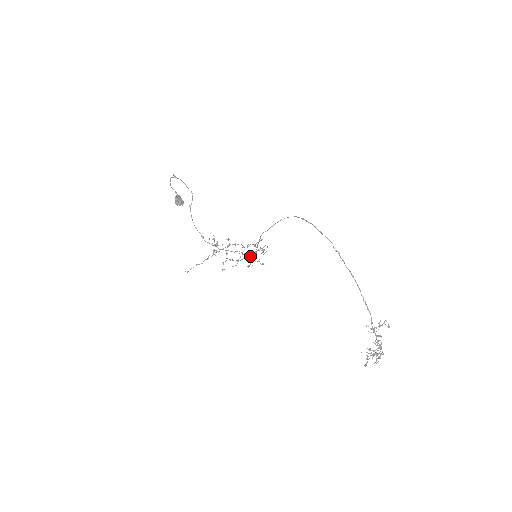
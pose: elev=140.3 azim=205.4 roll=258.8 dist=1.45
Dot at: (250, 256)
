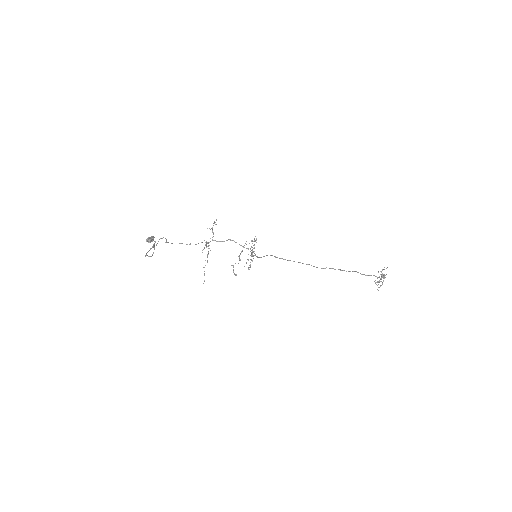
Dot at: occluded
